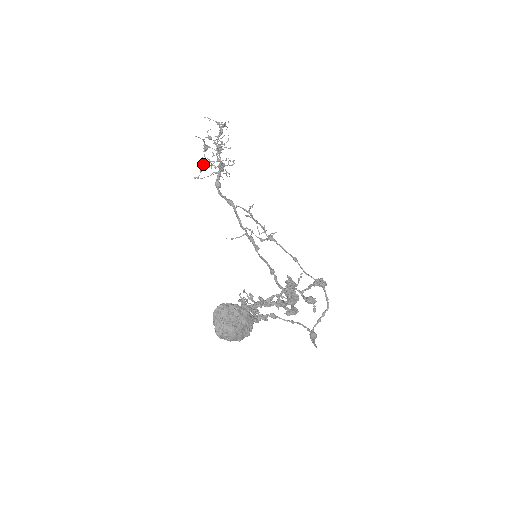
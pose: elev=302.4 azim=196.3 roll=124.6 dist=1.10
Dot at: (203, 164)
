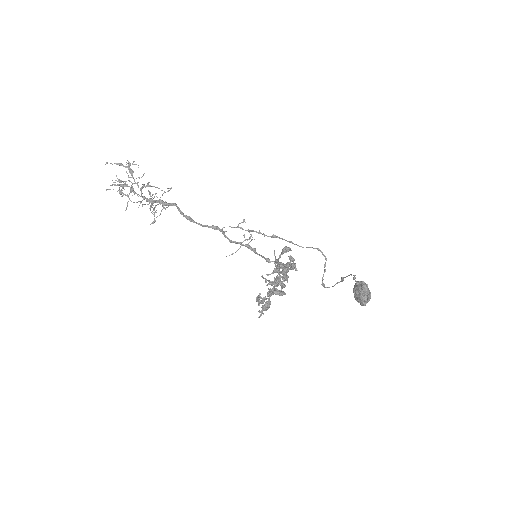
Dot at: (153, 208)
